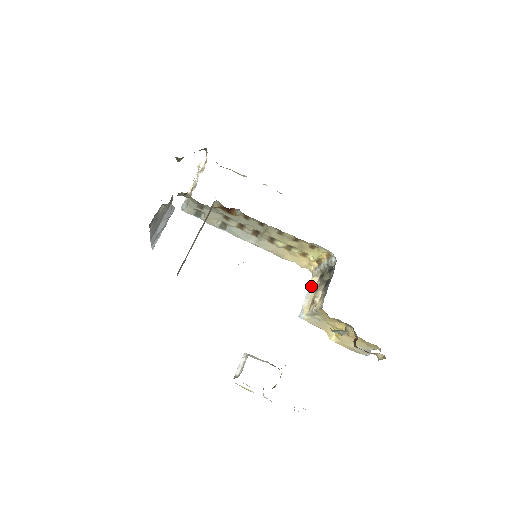
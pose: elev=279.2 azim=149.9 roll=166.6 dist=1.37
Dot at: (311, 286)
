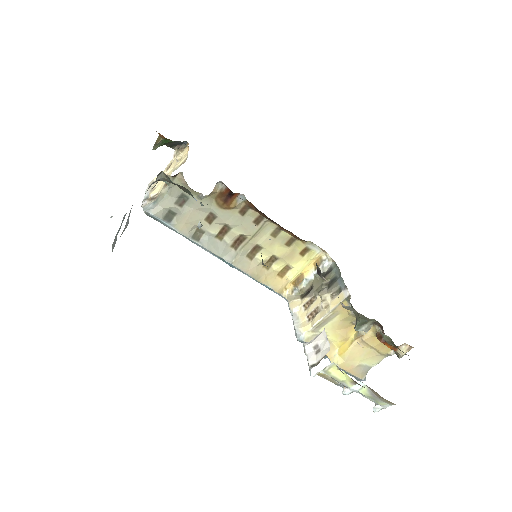
Dot at: (296, 307)
